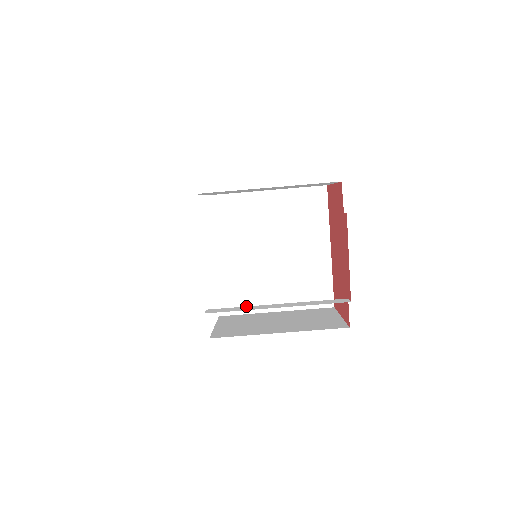
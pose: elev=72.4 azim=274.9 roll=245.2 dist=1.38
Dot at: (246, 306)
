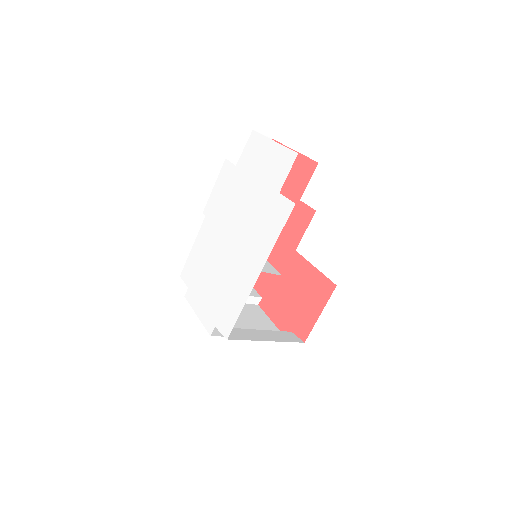
Dot at: occluded
